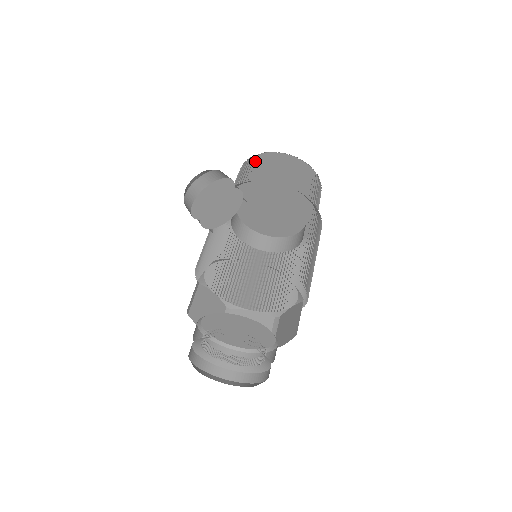
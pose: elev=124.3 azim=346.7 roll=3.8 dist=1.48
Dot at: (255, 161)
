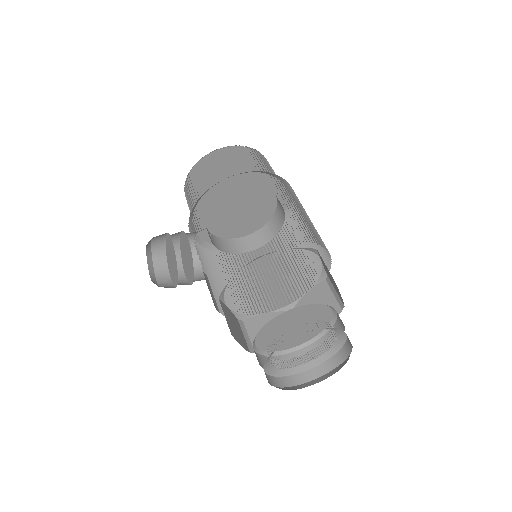
Dot at: (191, 191)
